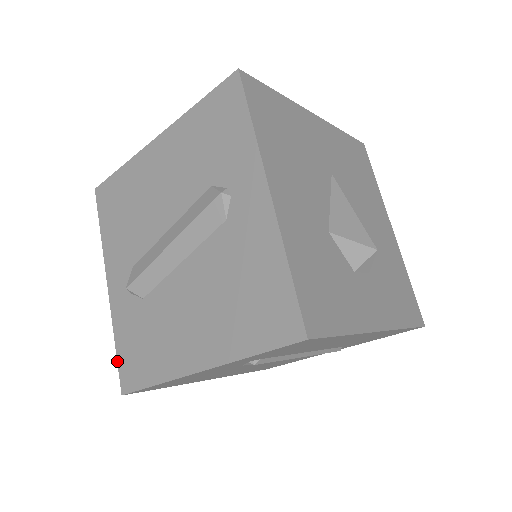
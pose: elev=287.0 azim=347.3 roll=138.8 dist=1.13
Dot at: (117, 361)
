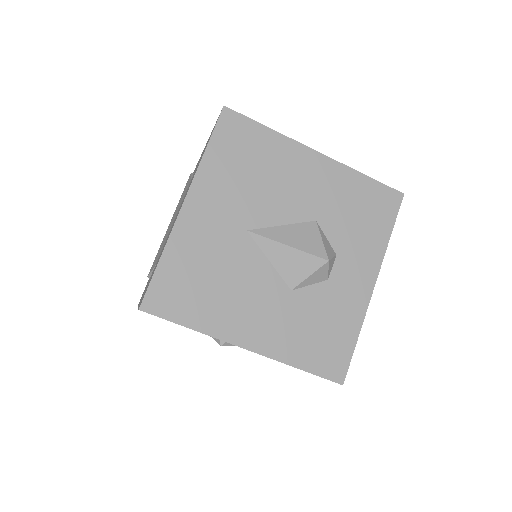
Dot at: occluded
